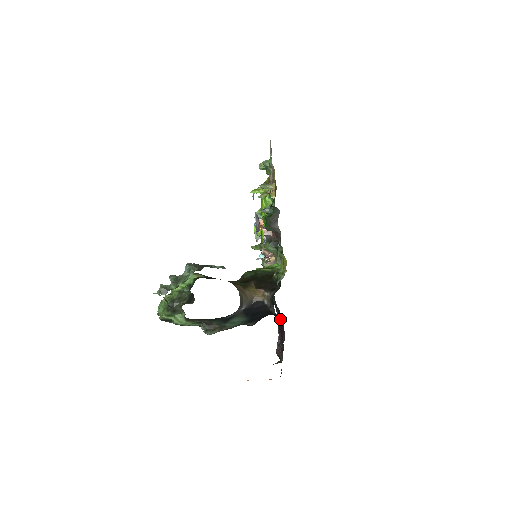
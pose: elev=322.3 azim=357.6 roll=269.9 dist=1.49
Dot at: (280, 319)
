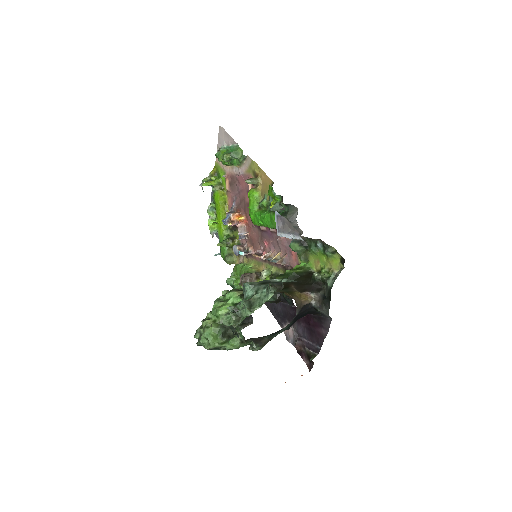
Dot at: (313, 316)
